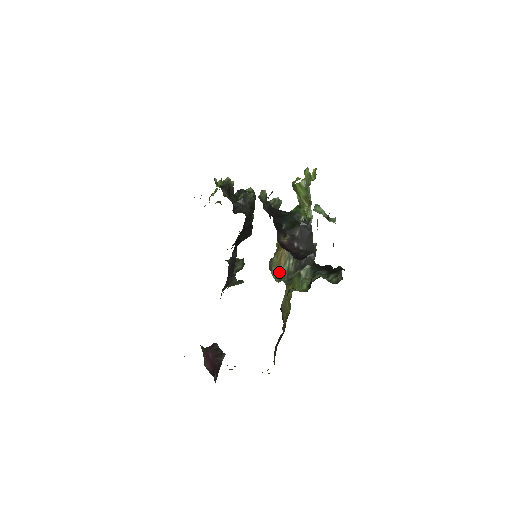
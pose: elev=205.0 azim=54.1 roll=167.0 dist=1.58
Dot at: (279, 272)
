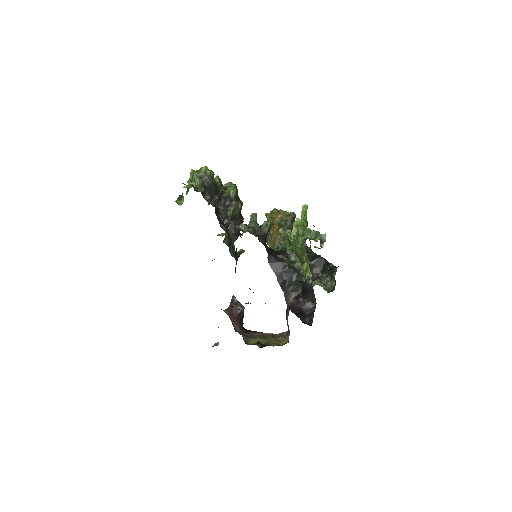
Dot at: occluded
